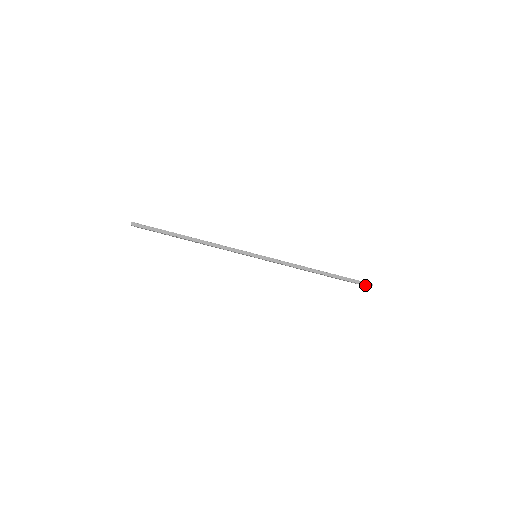
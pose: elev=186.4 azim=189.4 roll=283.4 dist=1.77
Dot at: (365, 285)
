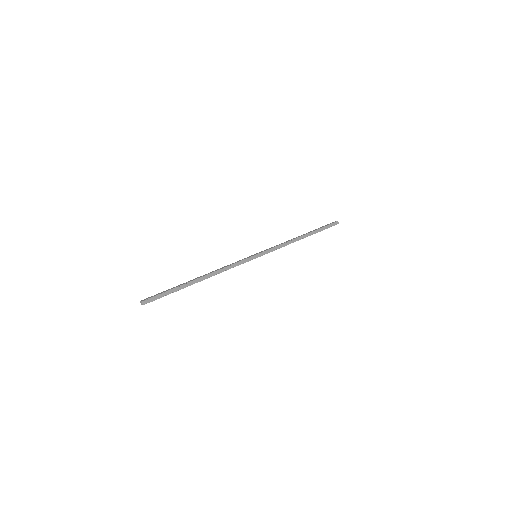
Dot at: (334, 225)
